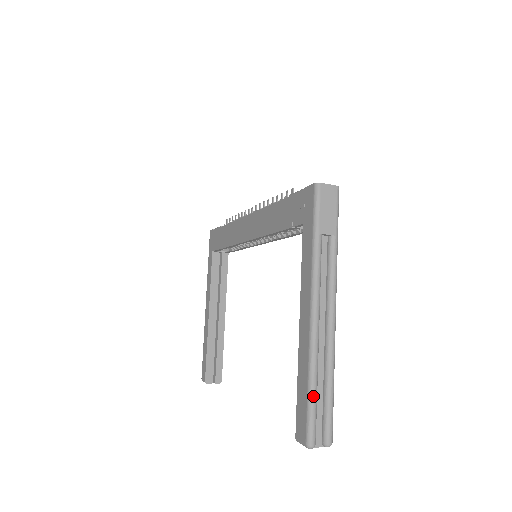
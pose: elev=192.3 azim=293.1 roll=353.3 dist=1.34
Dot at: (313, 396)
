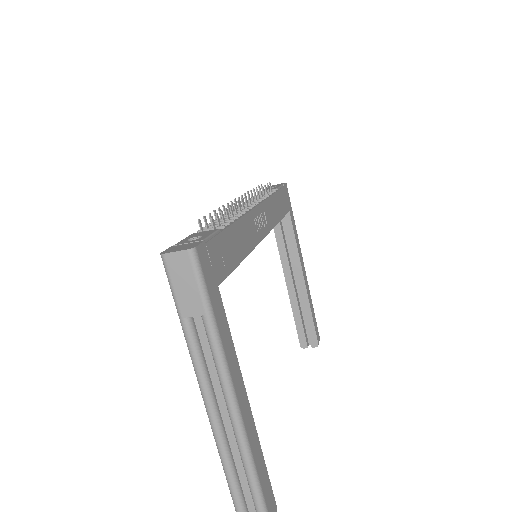
Dot at: (231, 488)
